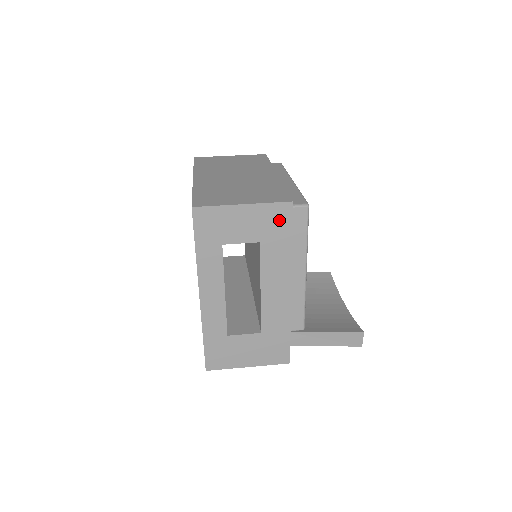
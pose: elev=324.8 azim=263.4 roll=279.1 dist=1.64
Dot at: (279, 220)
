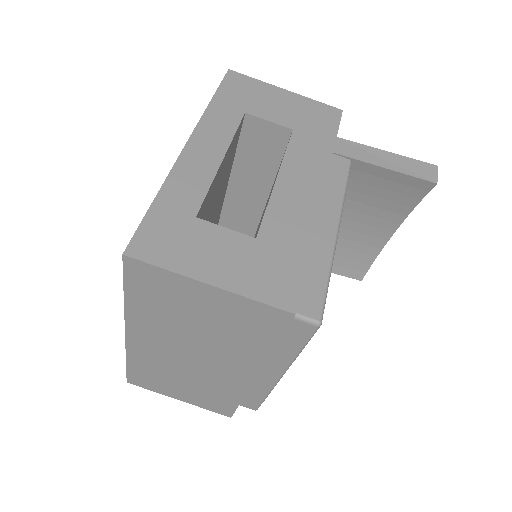
Dot at: occluded
